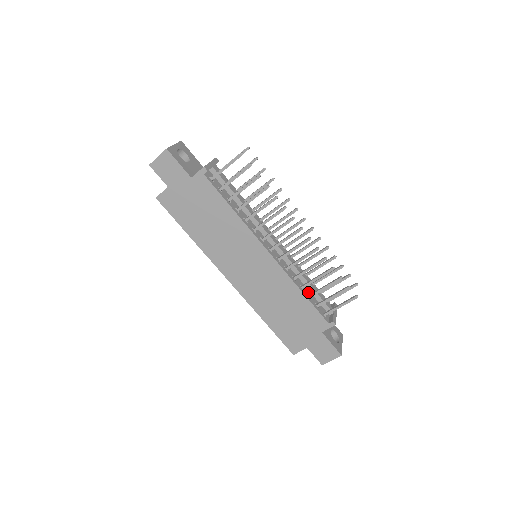
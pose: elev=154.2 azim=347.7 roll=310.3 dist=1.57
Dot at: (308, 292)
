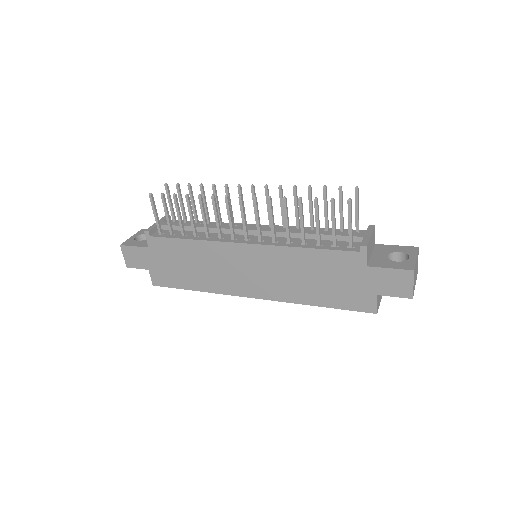
Dot at: occluded
